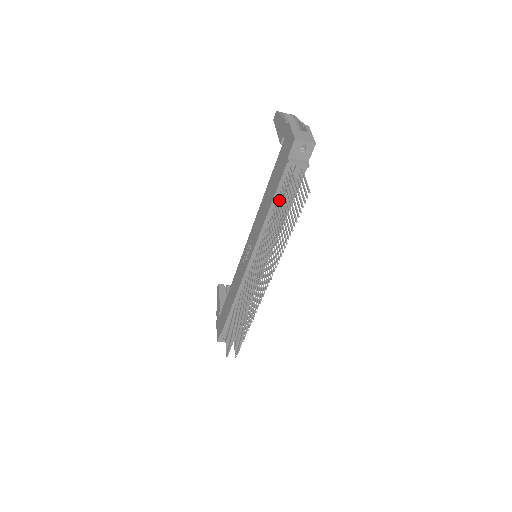
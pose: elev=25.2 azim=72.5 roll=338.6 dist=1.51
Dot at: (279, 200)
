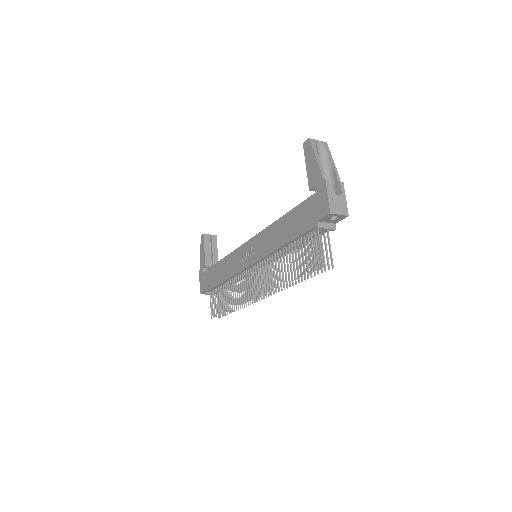
Dot at: occluded
